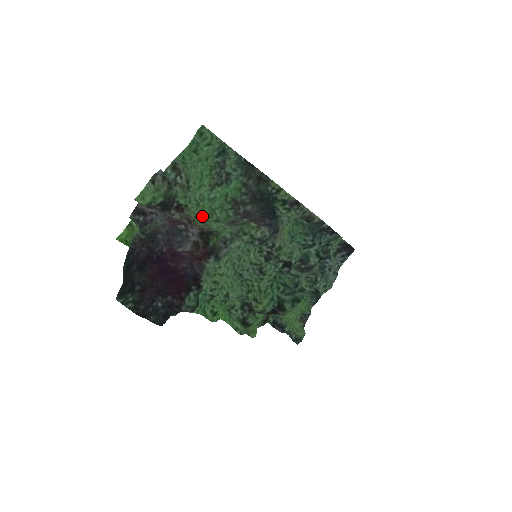
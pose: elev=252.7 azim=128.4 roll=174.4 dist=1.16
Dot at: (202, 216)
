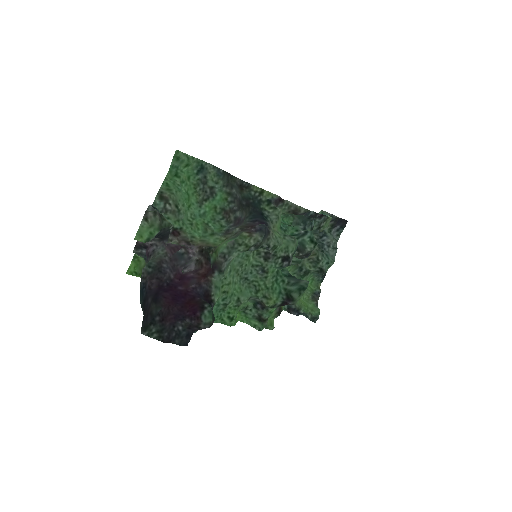
Dot at: (198, 234)
